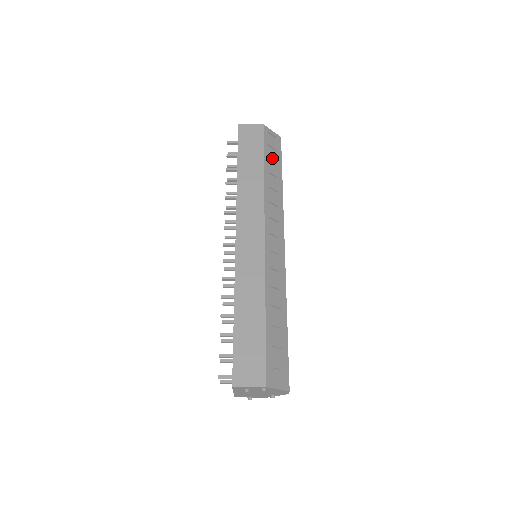
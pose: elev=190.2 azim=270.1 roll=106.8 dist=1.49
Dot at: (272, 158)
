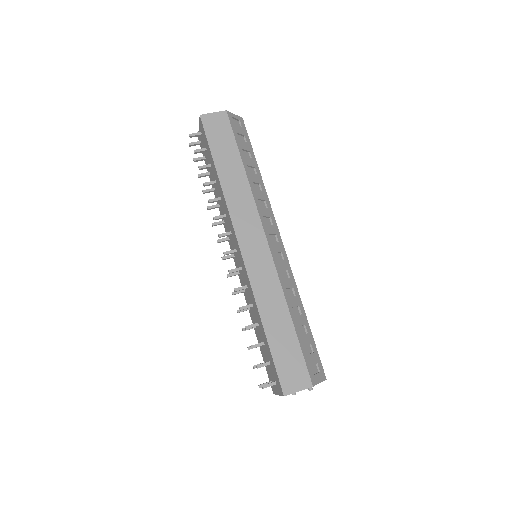
Dot at: (244, 147)
